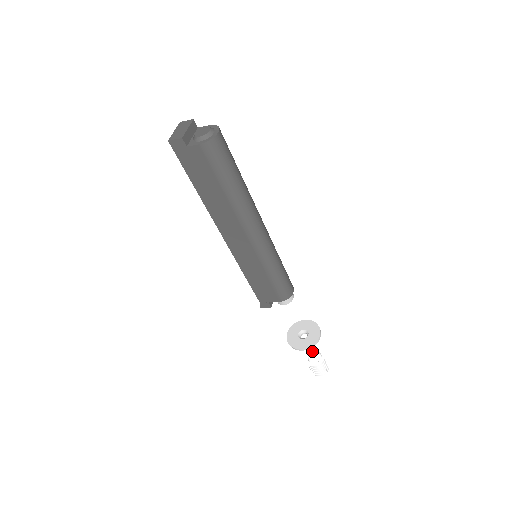
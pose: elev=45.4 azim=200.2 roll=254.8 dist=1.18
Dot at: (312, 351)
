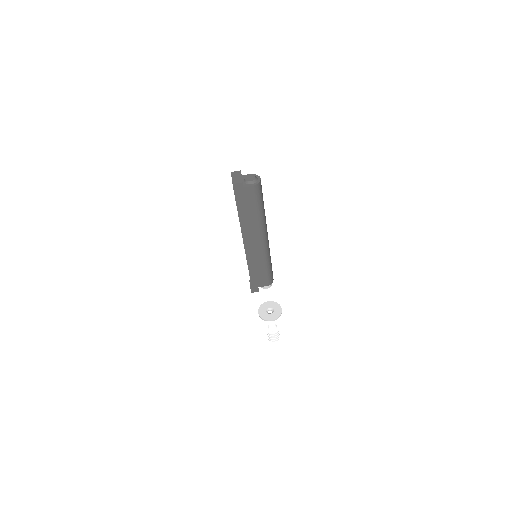
Dot at: (269, 324)
